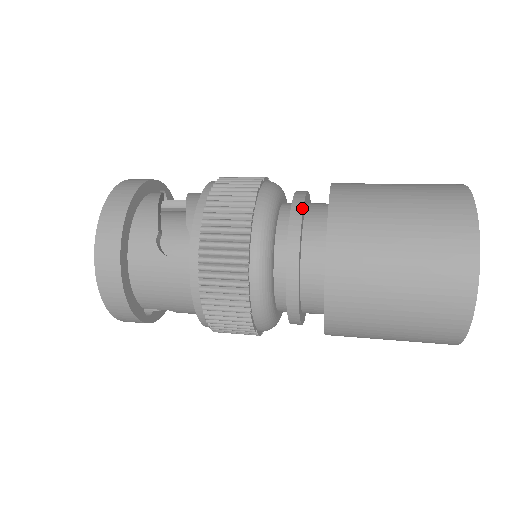
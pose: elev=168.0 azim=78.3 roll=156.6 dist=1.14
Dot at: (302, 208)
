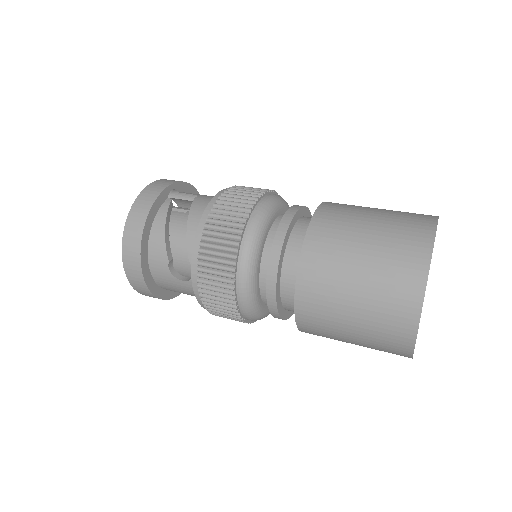
Dot at: (279, 258)
